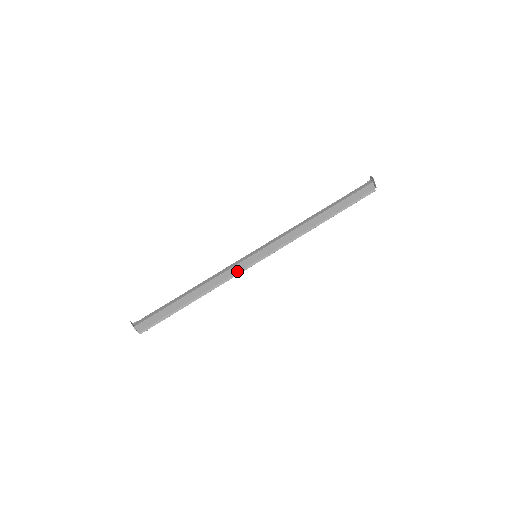
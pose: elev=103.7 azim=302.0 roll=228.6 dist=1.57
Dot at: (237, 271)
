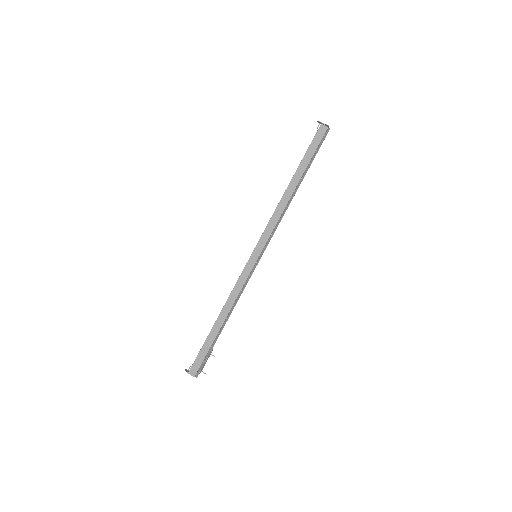
Dot at: (246, 278)
